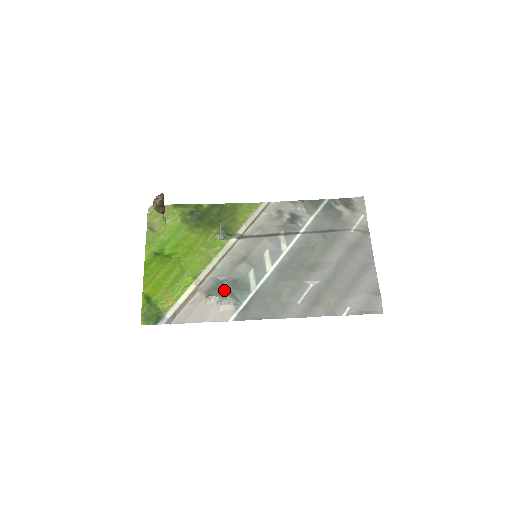
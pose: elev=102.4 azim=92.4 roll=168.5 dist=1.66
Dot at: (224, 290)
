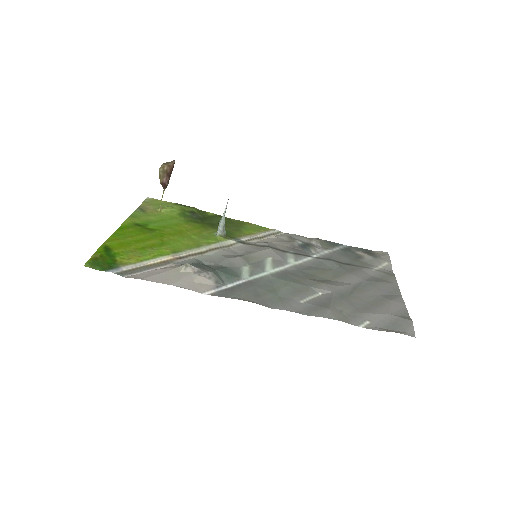
Dot at: (207, 267)
